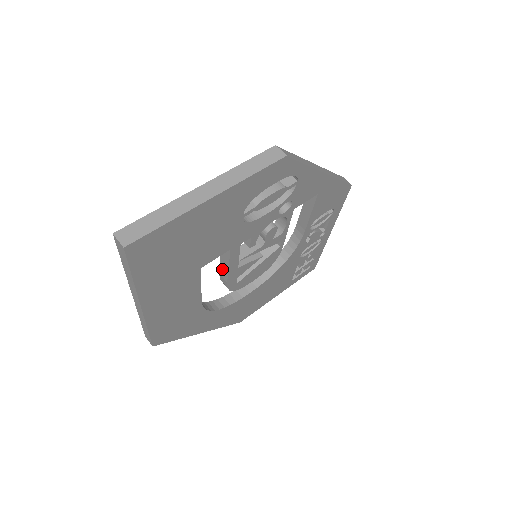
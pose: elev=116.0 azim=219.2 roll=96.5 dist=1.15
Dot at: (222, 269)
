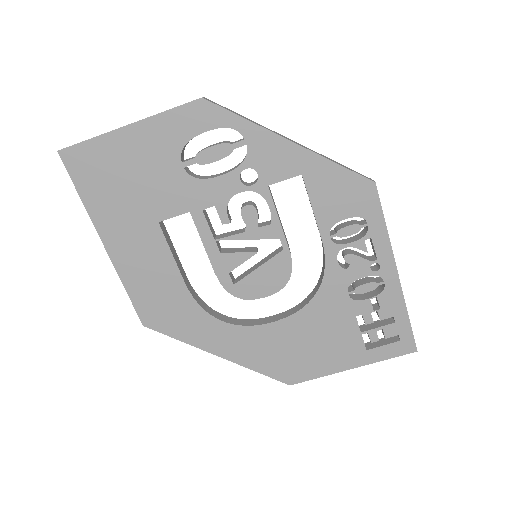
Dot at: occluded
